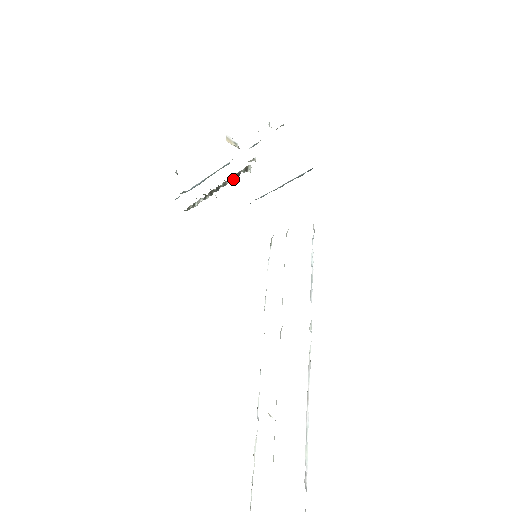
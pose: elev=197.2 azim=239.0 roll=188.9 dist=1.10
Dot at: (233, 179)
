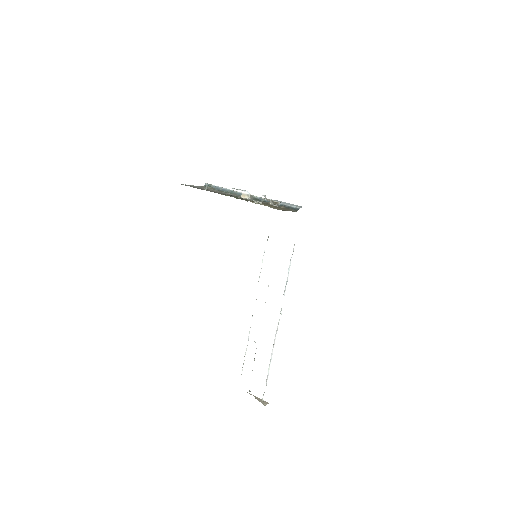
Dot at: occluded
